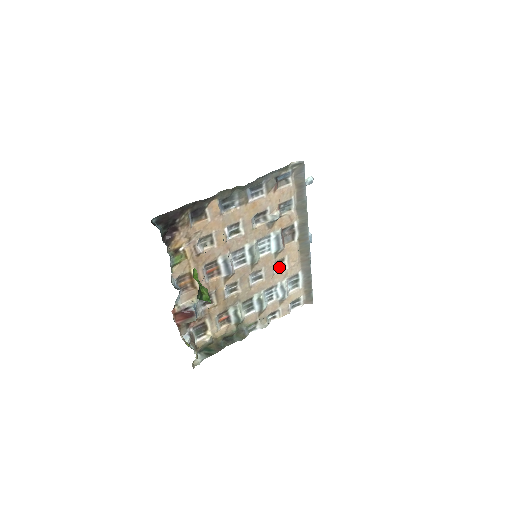
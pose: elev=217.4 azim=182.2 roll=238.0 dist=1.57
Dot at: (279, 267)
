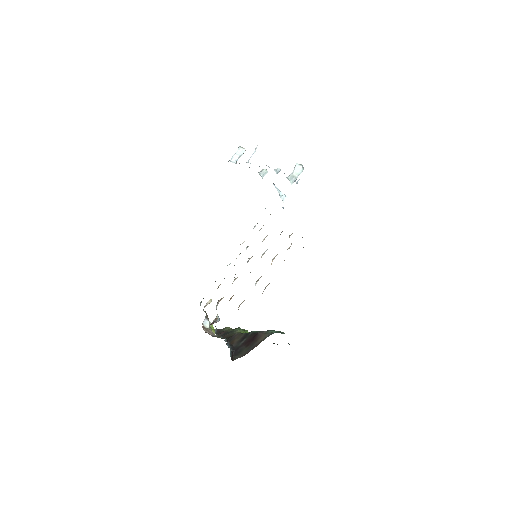
Dot at: (264, 239)
